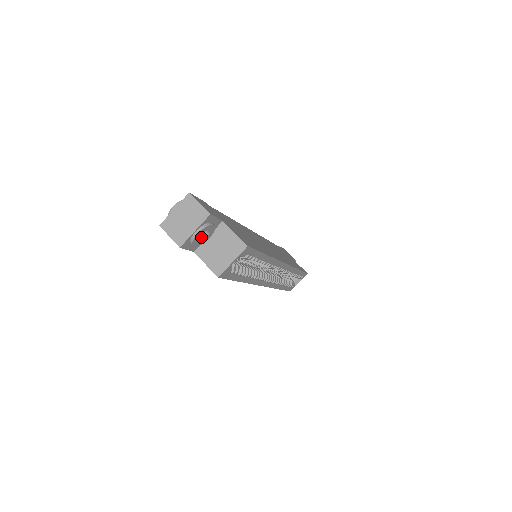
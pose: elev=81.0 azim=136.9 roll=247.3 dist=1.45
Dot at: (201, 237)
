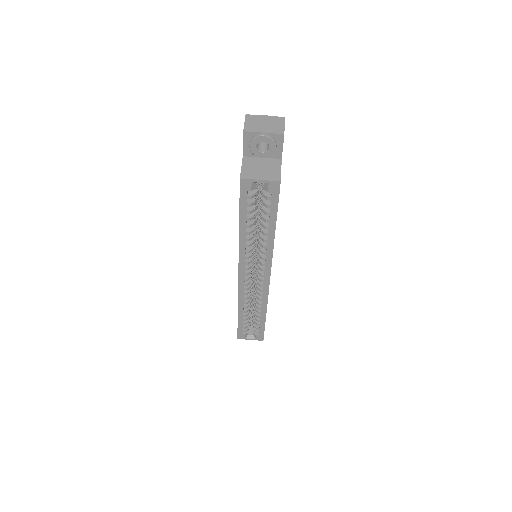
Dot at: (259, 149)
